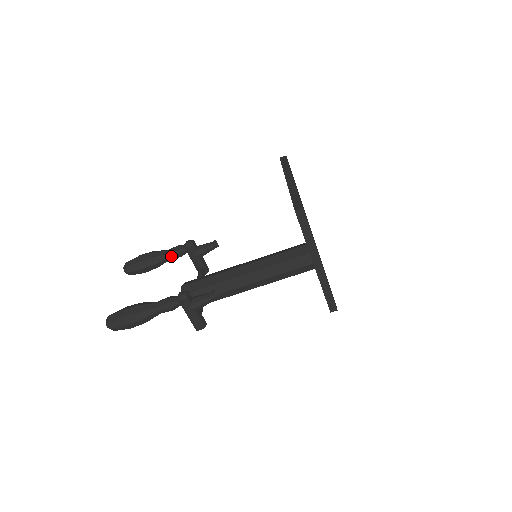
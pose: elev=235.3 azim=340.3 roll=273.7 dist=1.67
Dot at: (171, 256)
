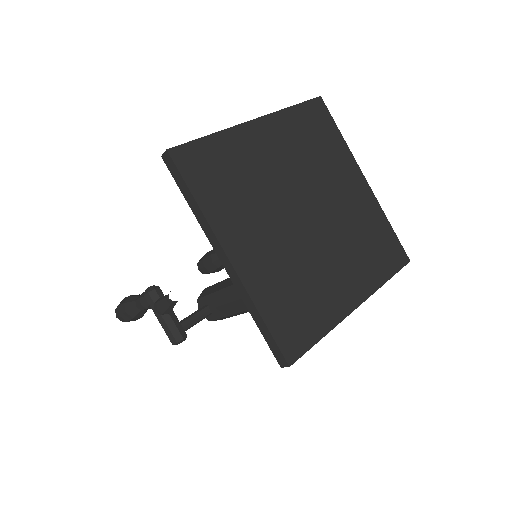
Dot at: occluded
